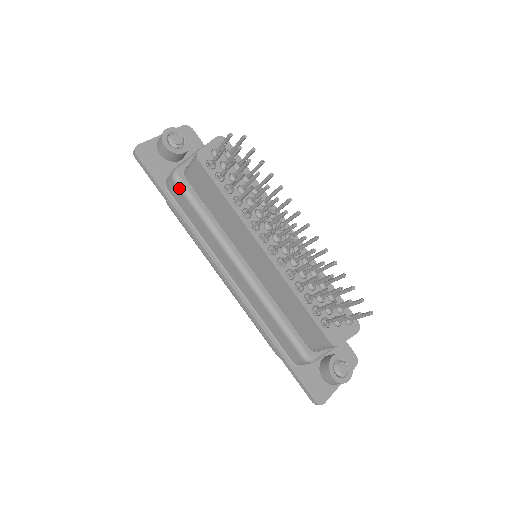
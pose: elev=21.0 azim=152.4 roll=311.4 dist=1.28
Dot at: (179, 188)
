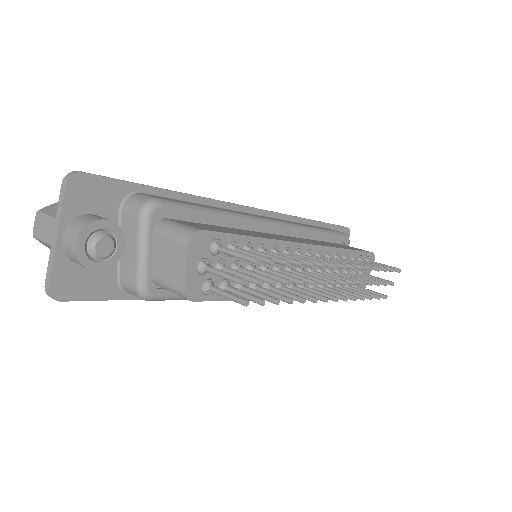
Dot at: occluded
